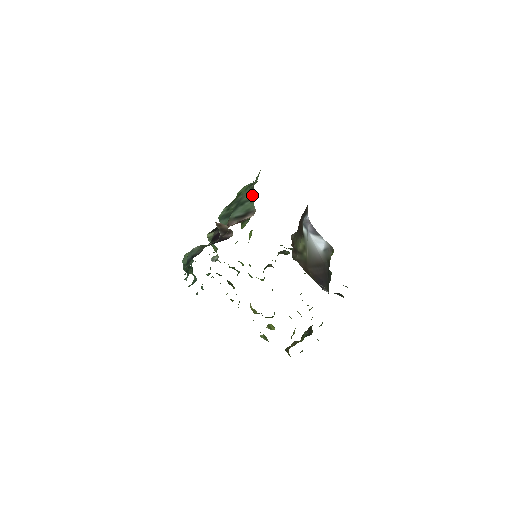
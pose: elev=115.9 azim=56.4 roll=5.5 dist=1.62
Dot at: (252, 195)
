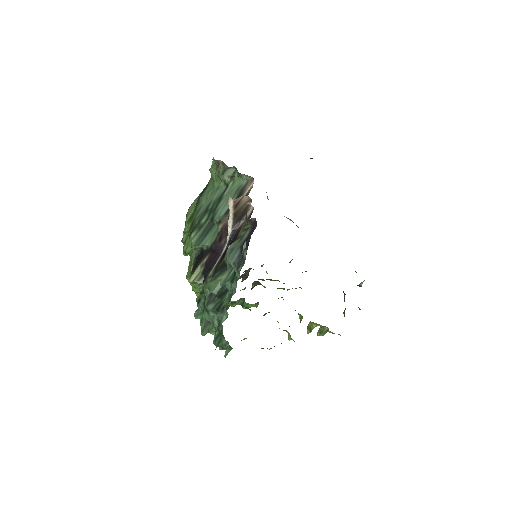
Dot at: (228, 178)
